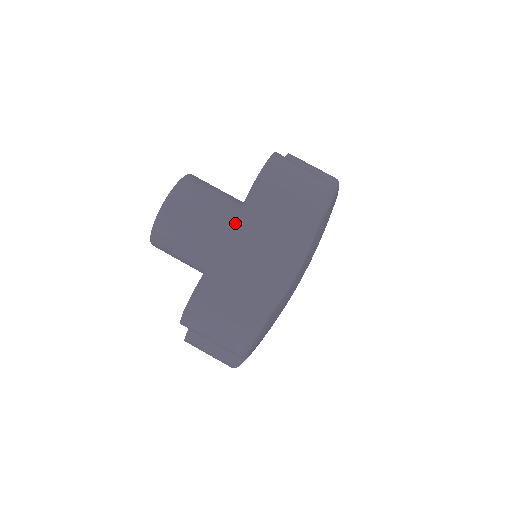
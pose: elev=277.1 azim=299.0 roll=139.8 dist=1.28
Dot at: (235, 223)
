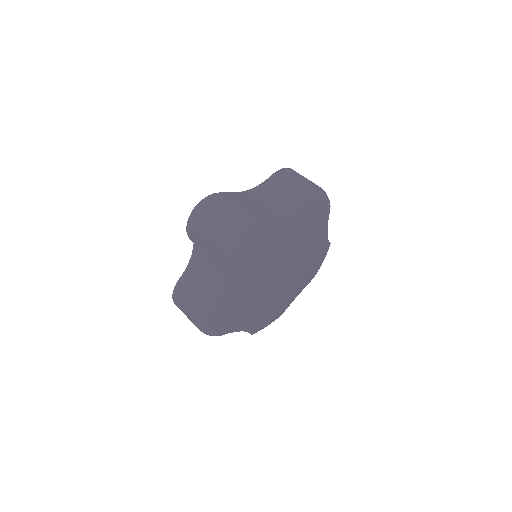
Dot at: (259, 186)
